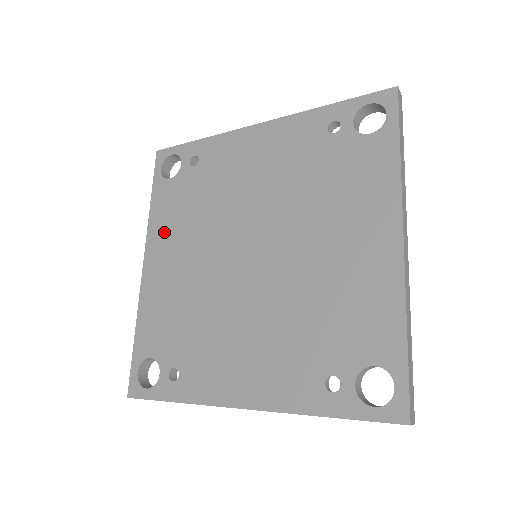
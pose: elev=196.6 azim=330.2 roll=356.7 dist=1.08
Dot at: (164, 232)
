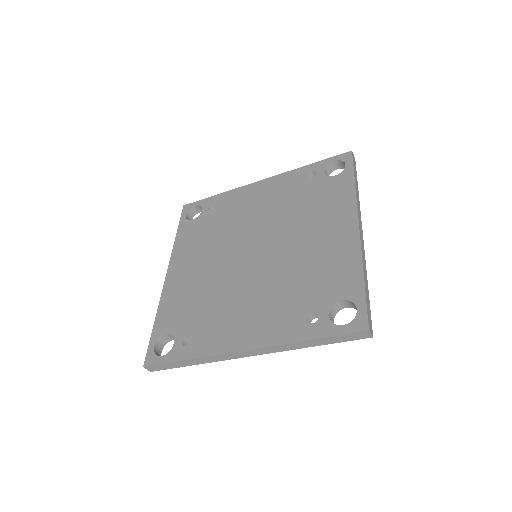
Dot at: (185, 251)
